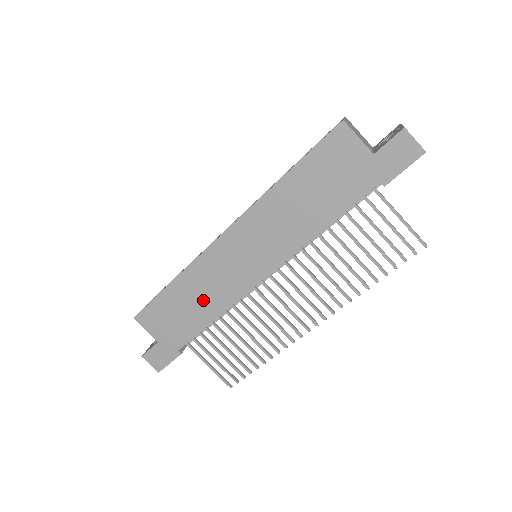
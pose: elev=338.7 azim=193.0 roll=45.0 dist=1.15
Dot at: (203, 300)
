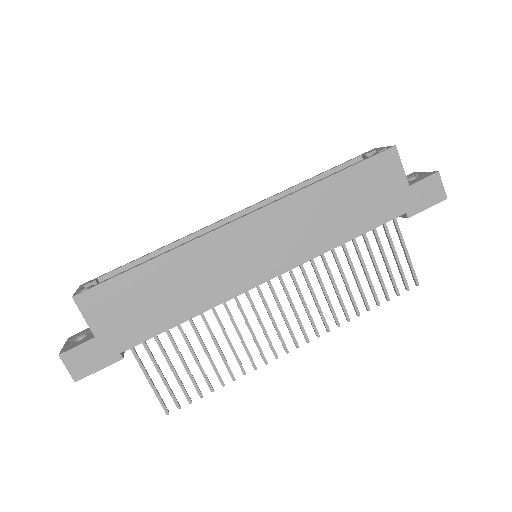
Dot at: (184, 291)
